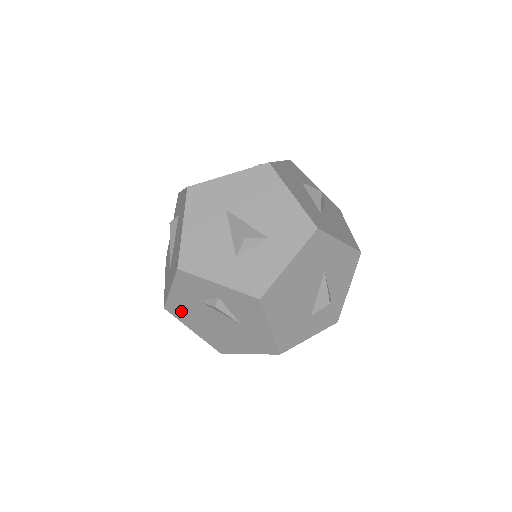
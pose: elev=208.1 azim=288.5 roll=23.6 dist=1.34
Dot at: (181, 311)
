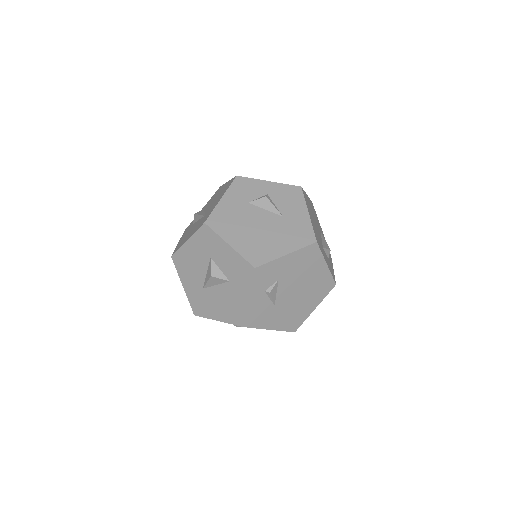
Dot at: (224, 220)
